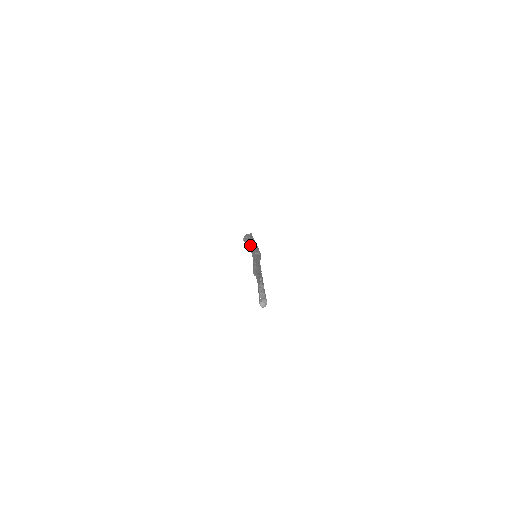
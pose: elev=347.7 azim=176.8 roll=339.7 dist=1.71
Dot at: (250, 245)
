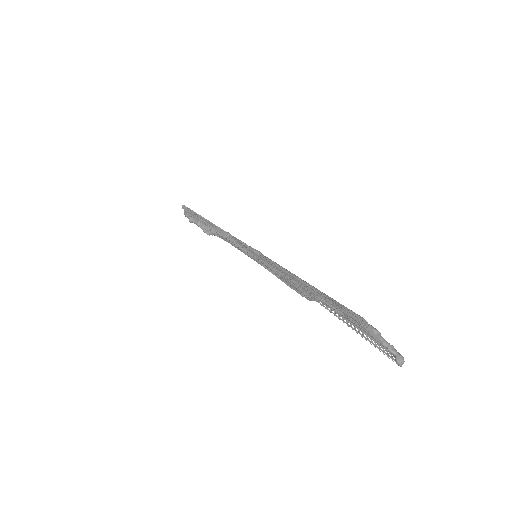
Dot at: (220, 233)
